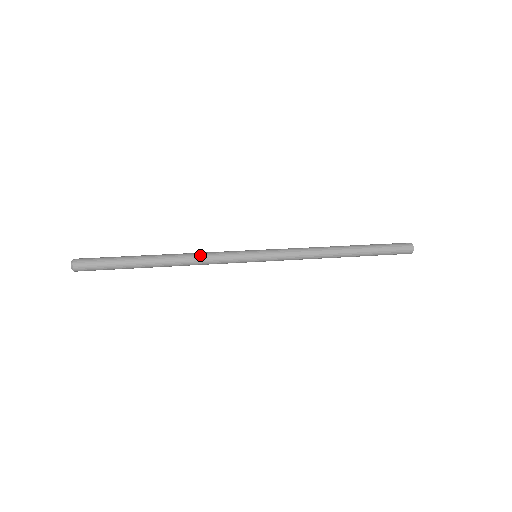
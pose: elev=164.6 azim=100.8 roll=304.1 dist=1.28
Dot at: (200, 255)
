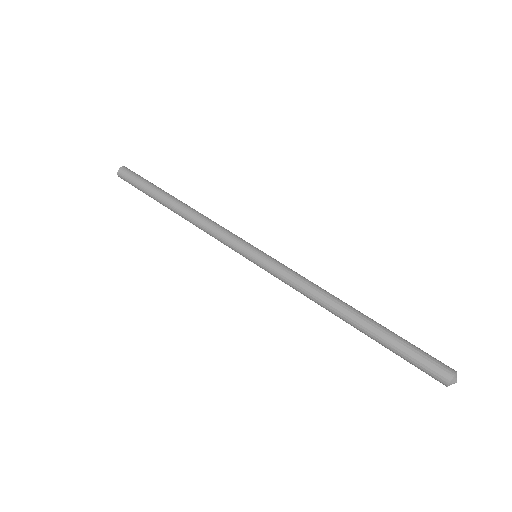
Dot at: (202, 228)
